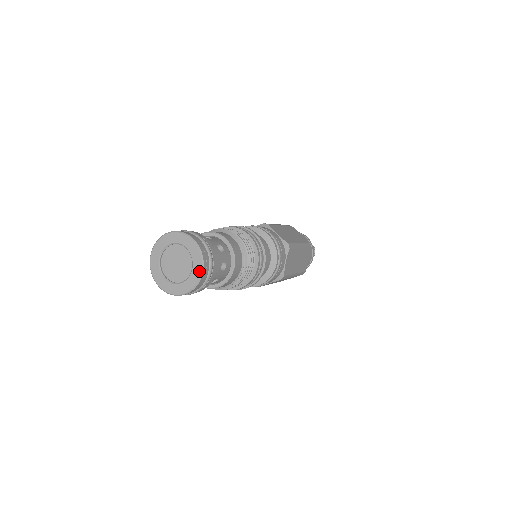
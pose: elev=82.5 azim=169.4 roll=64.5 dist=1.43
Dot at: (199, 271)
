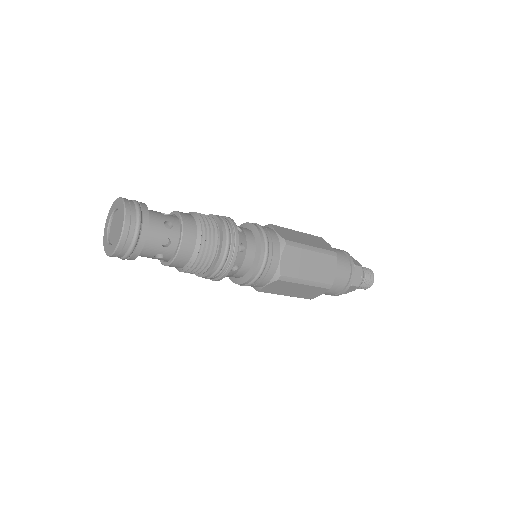
Dot at: (113, 250)
